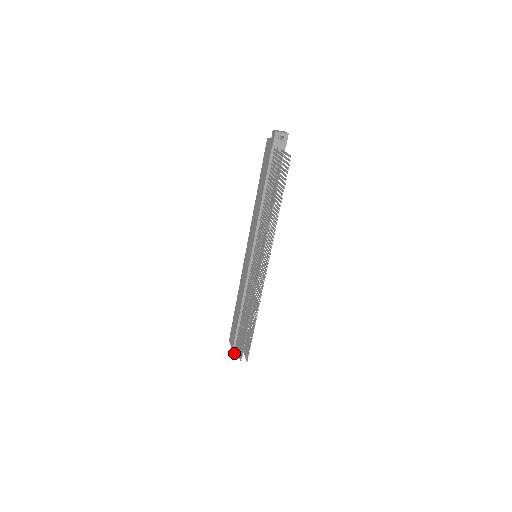
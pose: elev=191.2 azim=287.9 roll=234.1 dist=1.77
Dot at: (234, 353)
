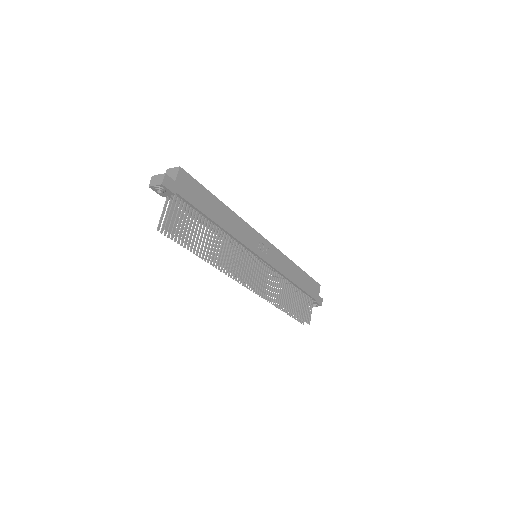
Dot at: occluded
